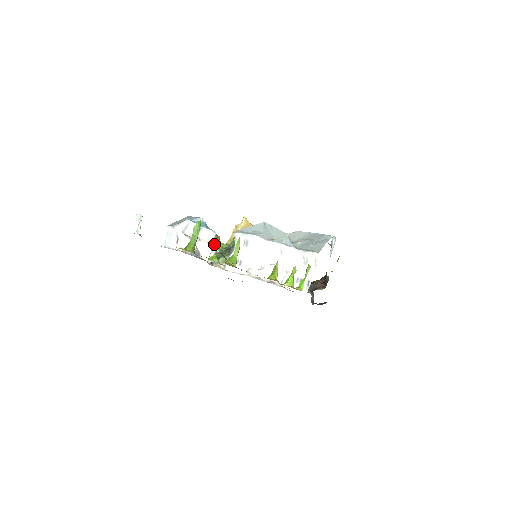
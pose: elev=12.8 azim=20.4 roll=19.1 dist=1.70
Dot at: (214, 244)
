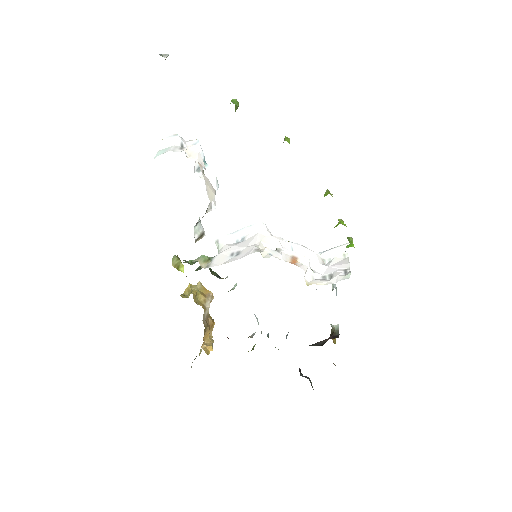
Dot at: (213, 201)
